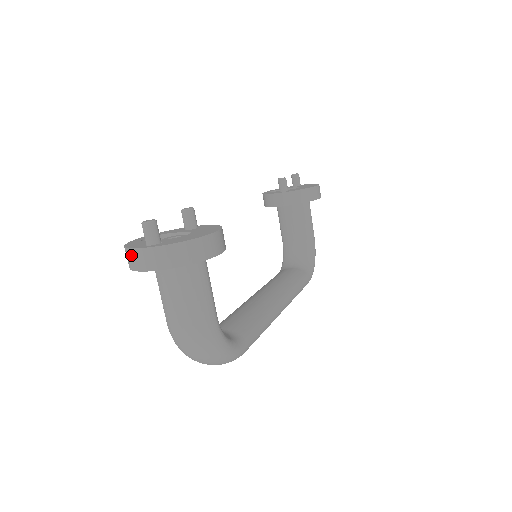
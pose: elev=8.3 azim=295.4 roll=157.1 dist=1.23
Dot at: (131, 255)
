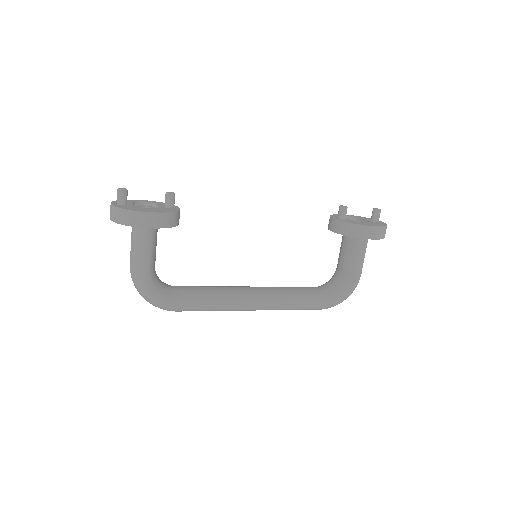
Dot at: occluded
